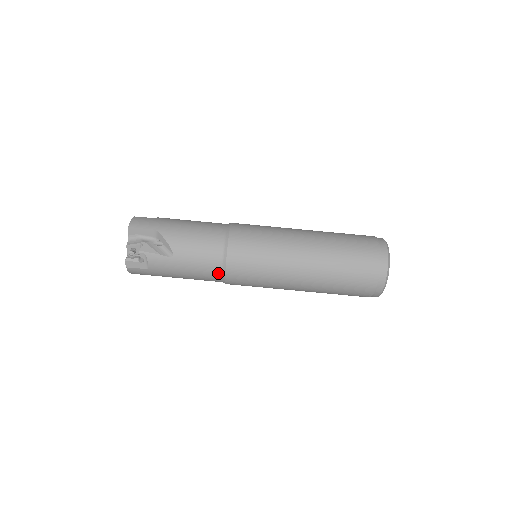
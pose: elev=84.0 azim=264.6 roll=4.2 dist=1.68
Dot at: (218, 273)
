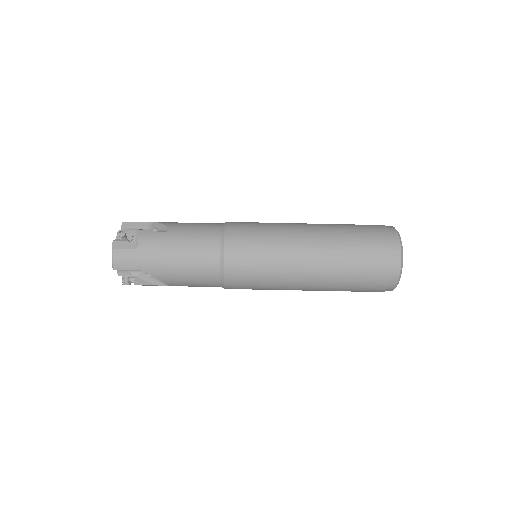
Dot at: occluded
